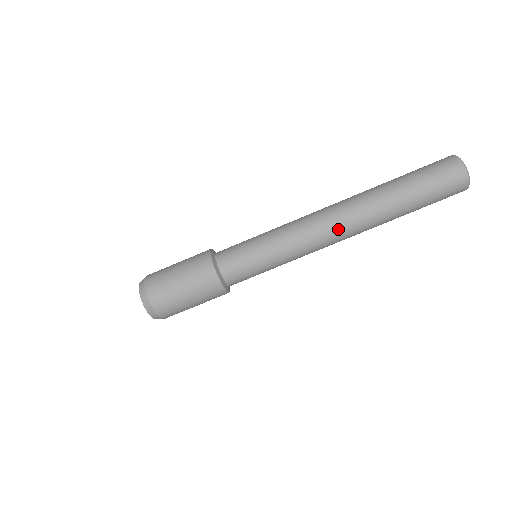
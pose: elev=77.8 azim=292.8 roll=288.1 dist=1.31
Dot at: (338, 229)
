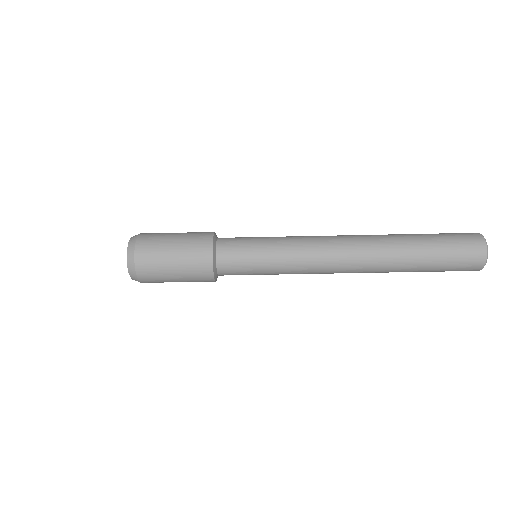
Dot at: (346, 259)
